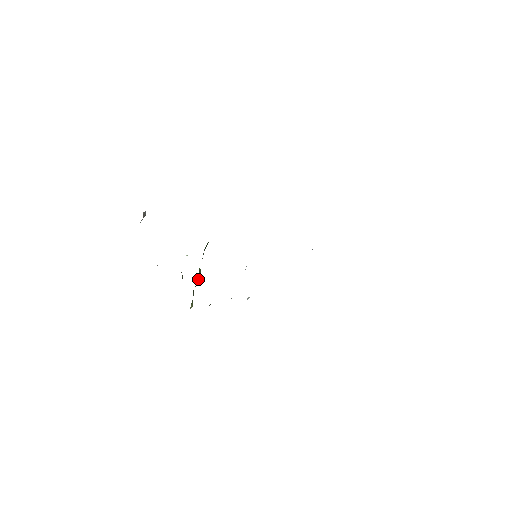
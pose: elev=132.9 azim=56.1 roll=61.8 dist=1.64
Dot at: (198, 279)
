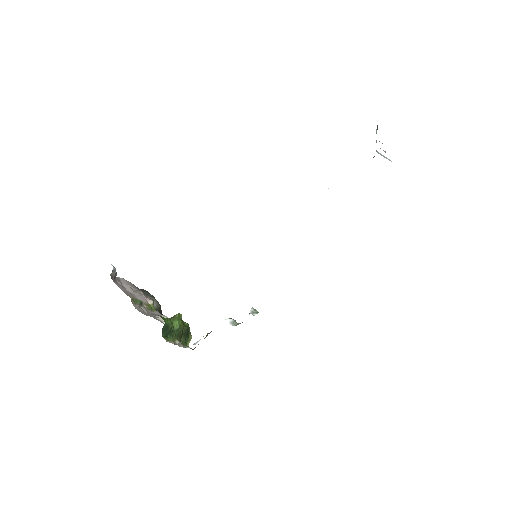
Dot at: (179, 333)
